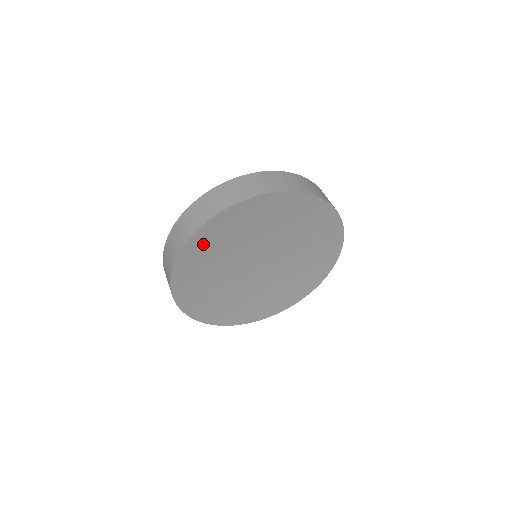
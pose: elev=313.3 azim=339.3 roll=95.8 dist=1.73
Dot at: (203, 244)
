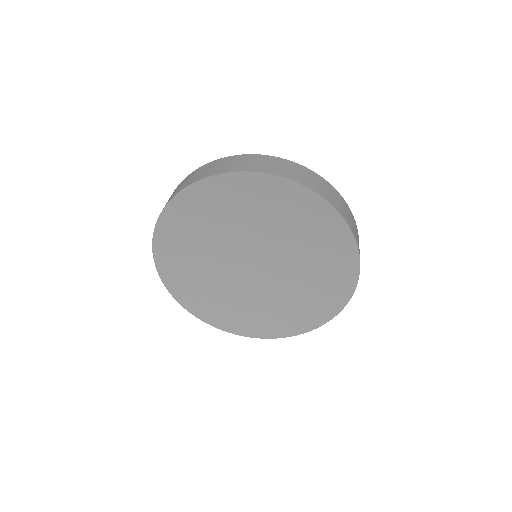
Dot at: (179, 224)
